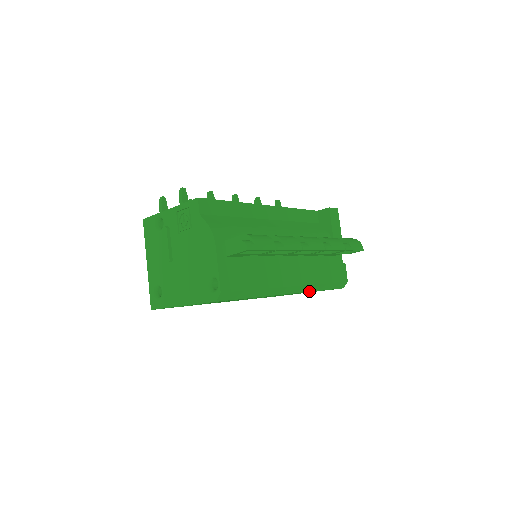
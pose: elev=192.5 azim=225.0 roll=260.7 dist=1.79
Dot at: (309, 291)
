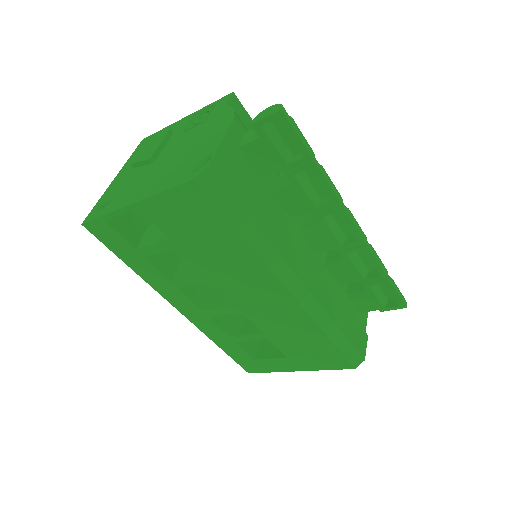
Dot at: (314, 319)
